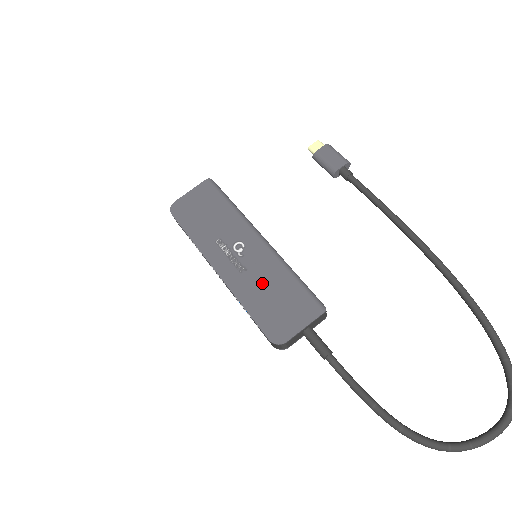
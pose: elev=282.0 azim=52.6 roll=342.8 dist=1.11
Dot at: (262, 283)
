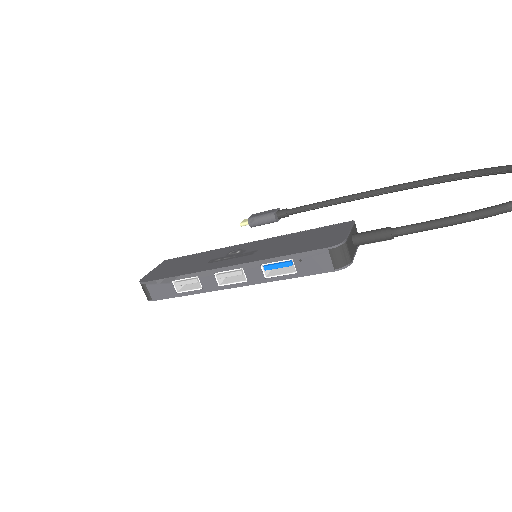
Dot at: (280, 245)
